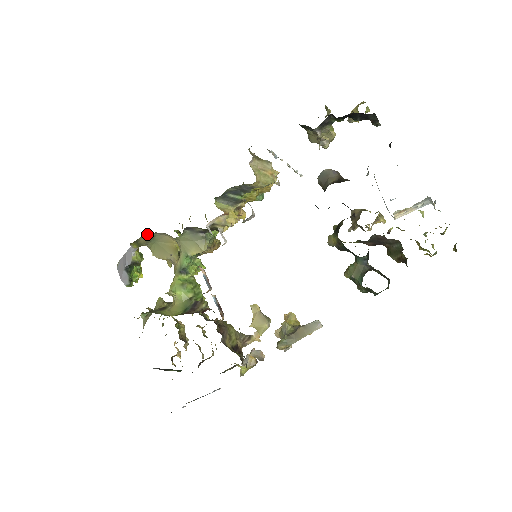
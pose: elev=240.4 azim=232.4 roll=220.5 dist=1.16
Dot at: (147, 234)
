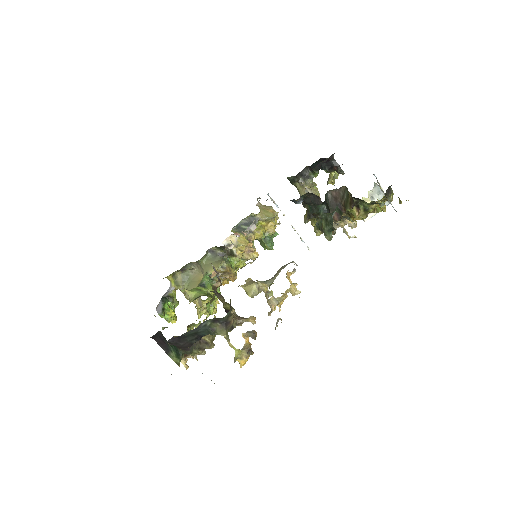
Dot at: (183, 271)
